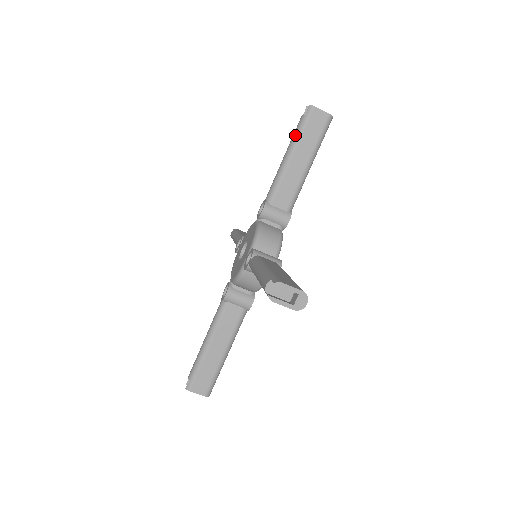
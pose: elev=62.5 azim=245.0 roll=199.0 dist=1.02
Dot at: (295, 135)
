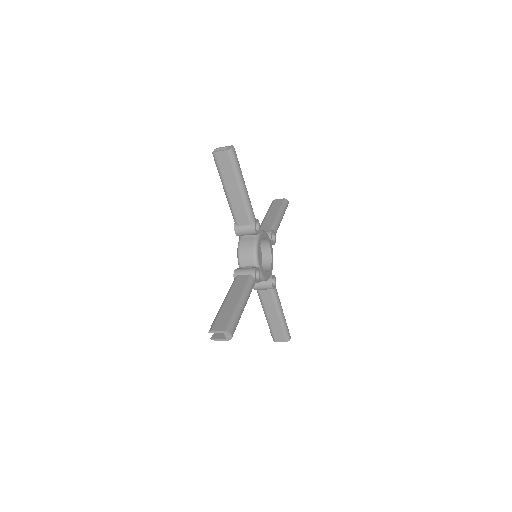
Dot at: occluded
